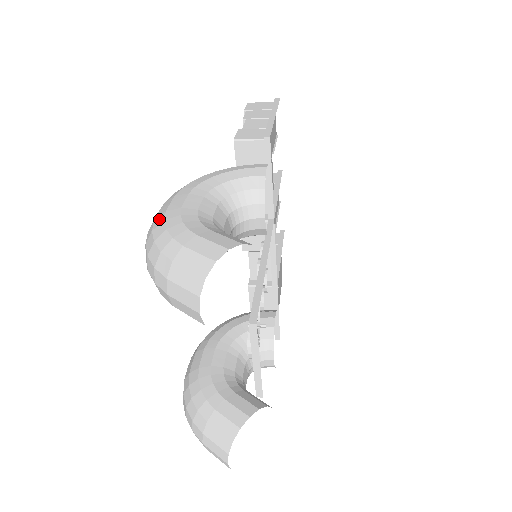
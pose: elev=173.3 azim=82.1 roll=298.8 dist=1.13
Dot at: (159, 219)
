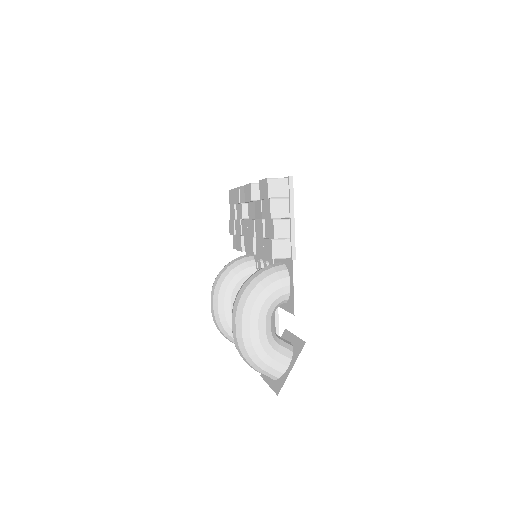
Dot at: (247, 342)
